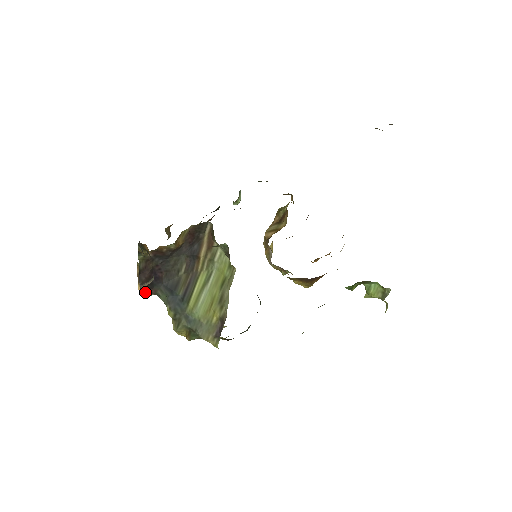
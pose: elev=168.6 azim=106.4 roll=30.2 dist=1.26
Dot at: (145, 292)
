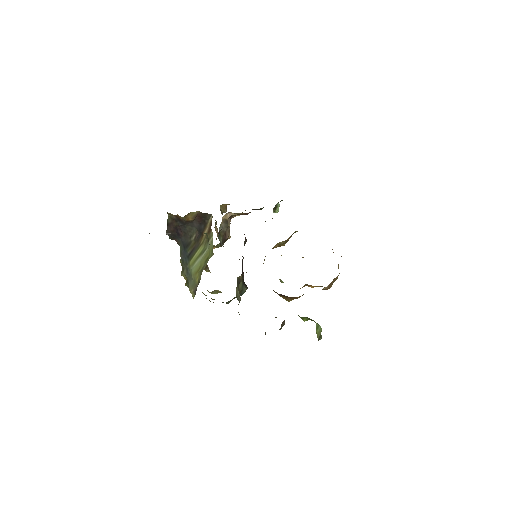
Dot at: (173, 239)
